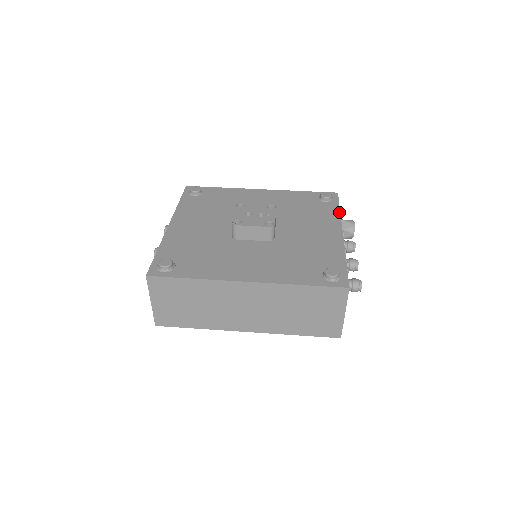
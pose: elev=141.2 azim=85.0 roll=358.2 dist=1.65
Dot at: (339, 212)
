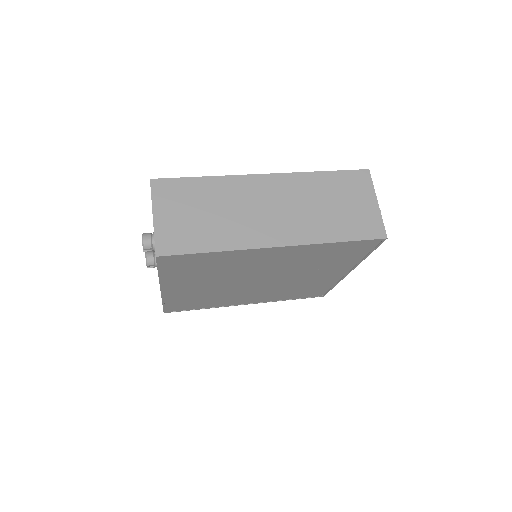
Dot at: occluded
